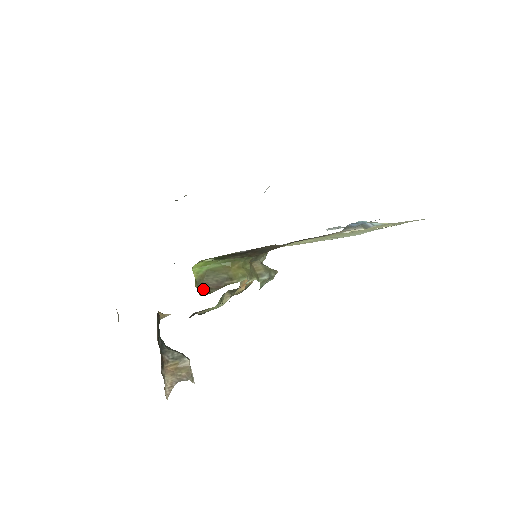
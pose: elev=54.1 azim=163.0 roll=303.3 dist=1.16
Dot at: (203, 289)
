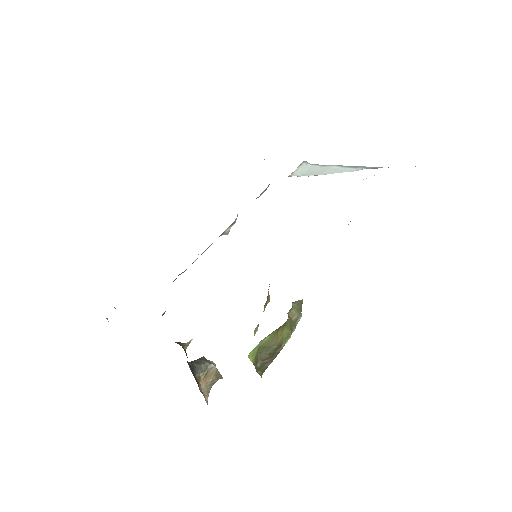
Dot at: (260, 366)
